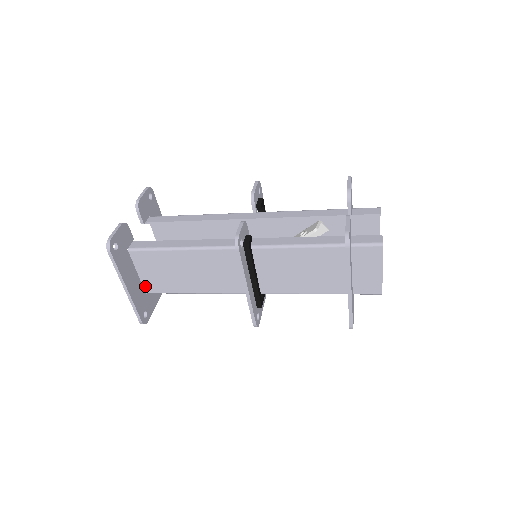
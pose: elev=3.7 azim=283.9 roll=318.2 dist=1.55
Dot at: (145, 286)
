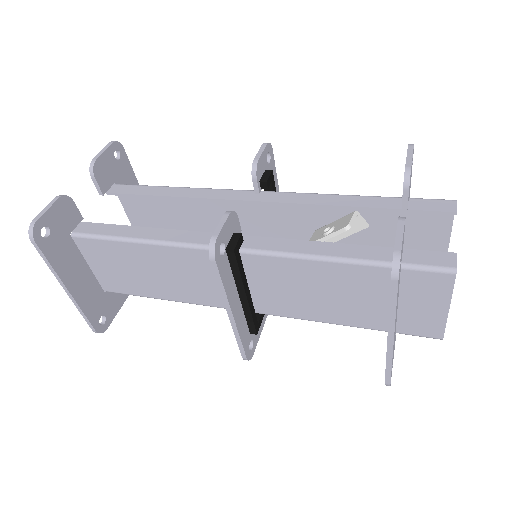
Dot at: (102, 283)
